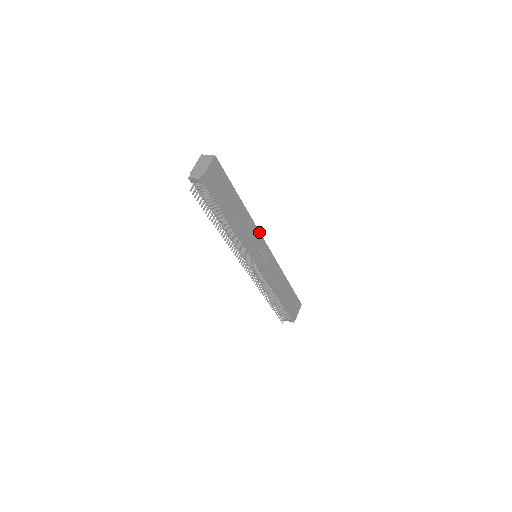
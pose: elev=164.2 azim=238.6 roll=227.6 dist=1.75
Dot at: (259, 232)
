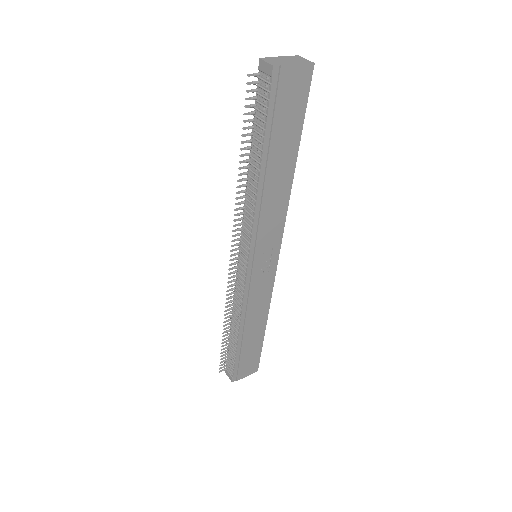
Dot at: (283, 228)
